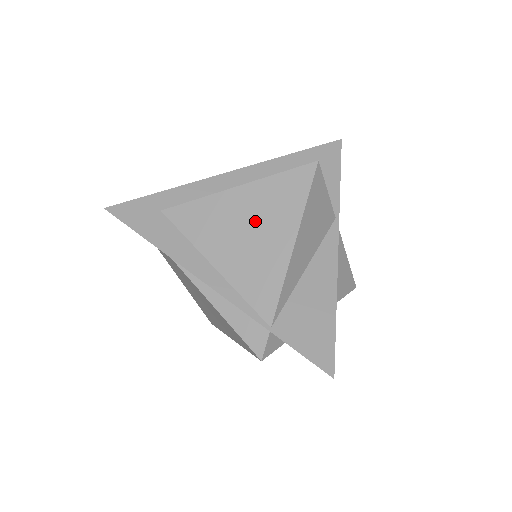
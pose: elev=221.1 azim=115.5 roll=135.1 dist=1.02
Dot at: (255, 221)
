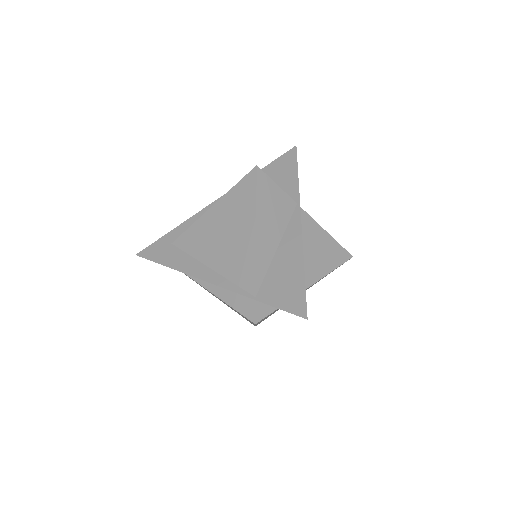
Dot at: (228, 225)
